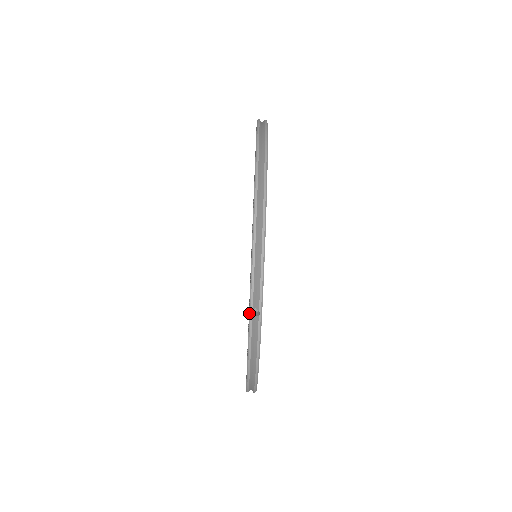
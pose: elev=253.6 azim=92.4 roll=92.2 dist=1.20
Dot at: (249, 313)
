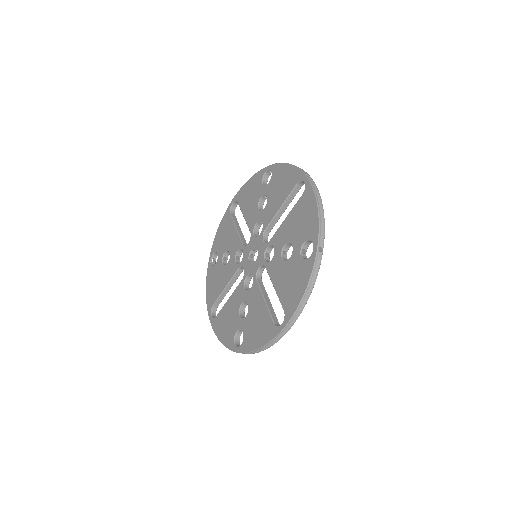
Dot at: (236, 352)
